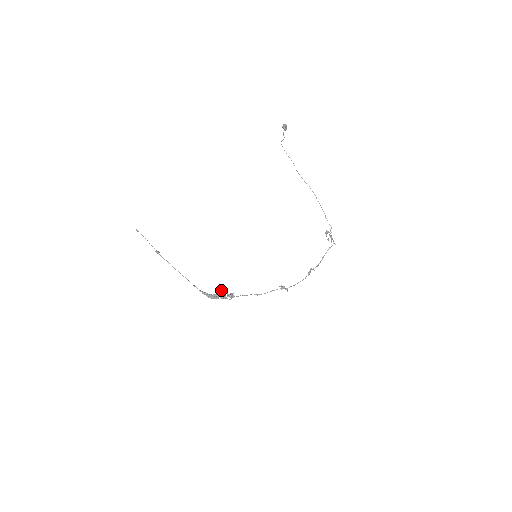
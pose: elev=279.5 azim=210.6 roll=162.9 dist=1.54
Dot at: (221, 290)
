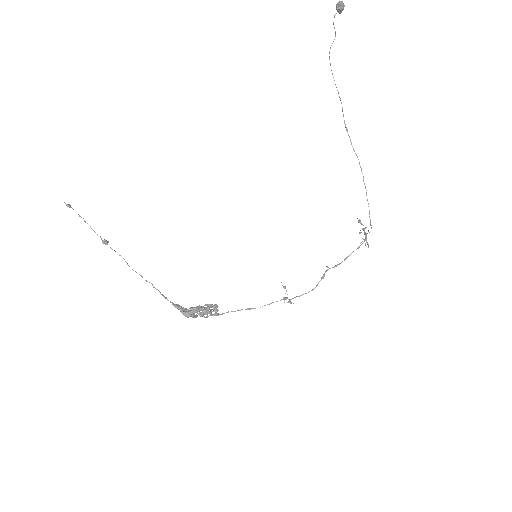
Dot at: (202, 311)
